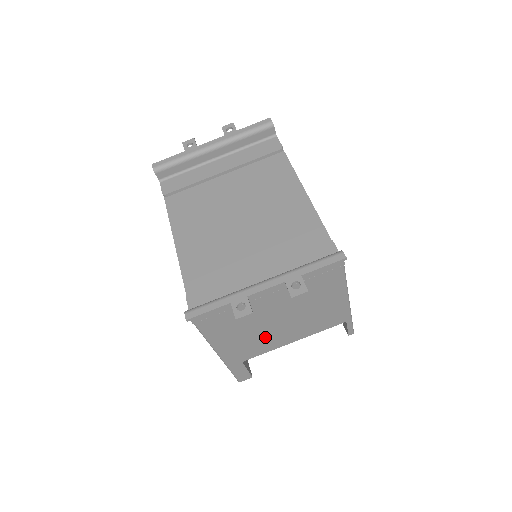
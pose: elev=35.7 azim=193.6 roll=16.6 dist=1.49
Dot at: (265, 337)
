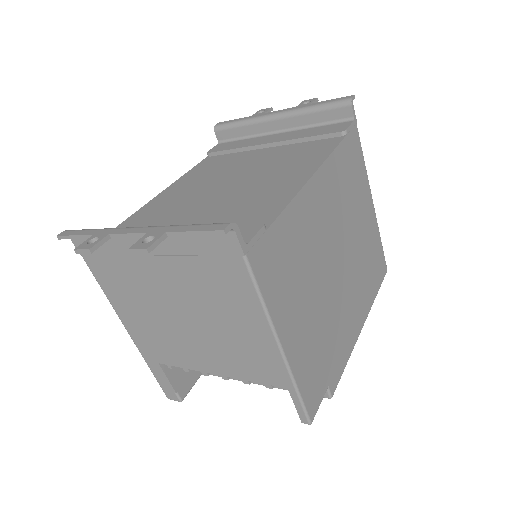
Dot at: (173, 337)
